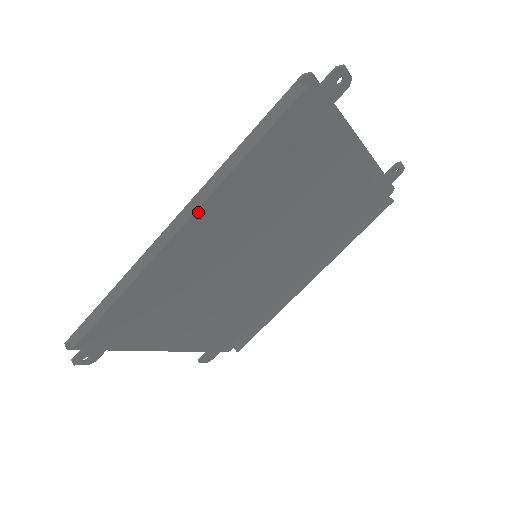
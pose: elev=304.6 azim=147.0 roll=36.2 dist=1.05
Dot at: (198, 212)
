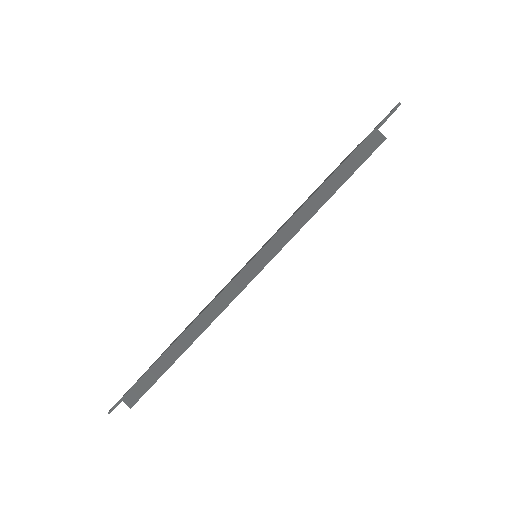
Dot at: occluded
